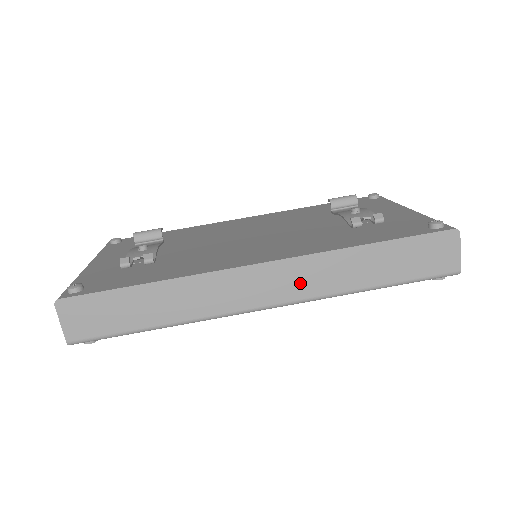
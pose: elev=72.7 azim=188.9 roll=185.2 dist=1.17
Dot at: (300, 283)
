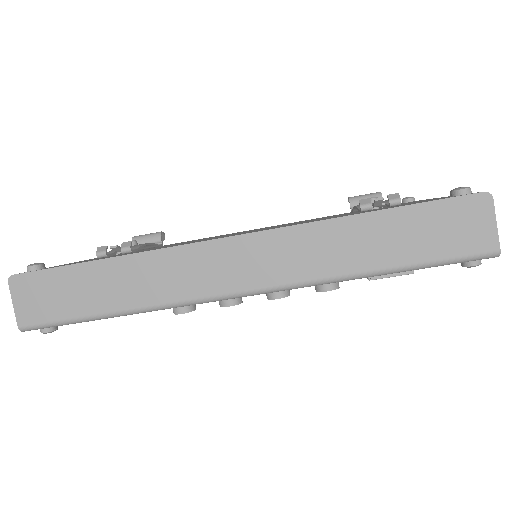
Dot at: (281, 263)
